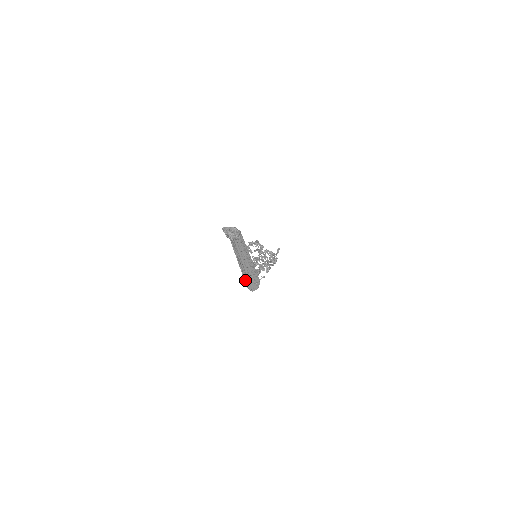
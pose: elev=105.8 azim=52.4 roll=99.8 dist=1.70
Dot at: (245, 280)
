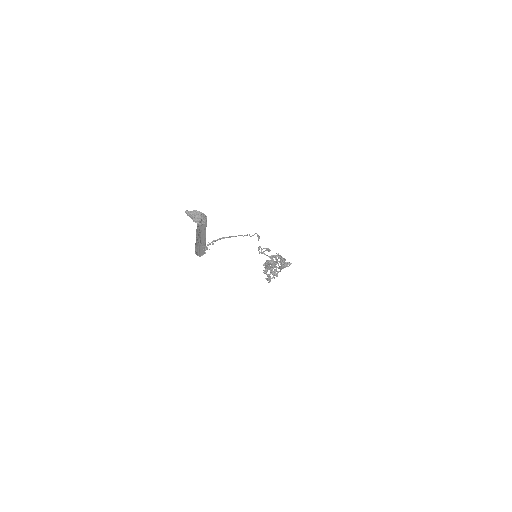
Dot at: (196, 249)
